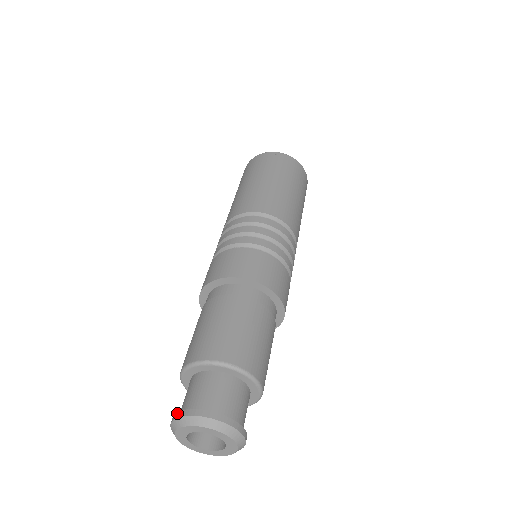
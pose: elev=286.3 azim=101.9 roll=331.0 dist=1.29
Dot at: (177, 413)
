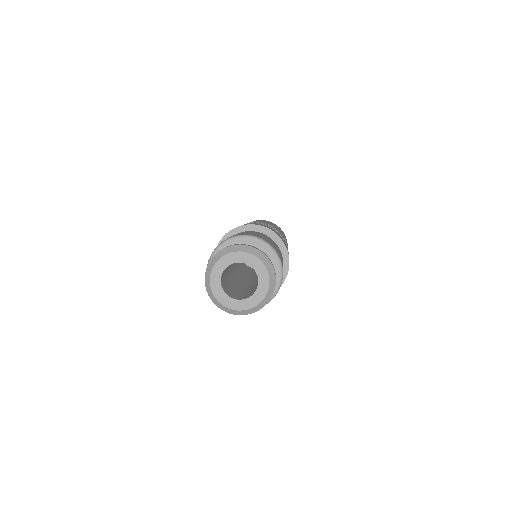
Dot at: occluded
